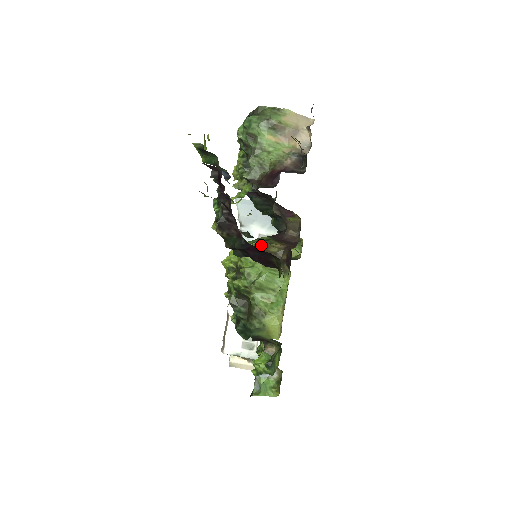
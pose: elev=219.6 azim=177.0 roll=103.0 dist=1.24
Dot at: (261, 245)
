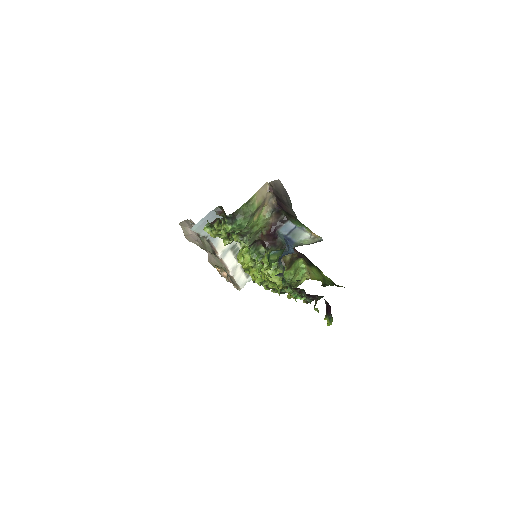
Dot at: occluded
